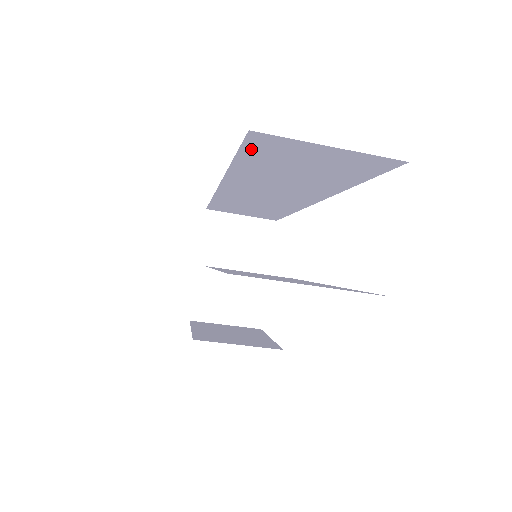
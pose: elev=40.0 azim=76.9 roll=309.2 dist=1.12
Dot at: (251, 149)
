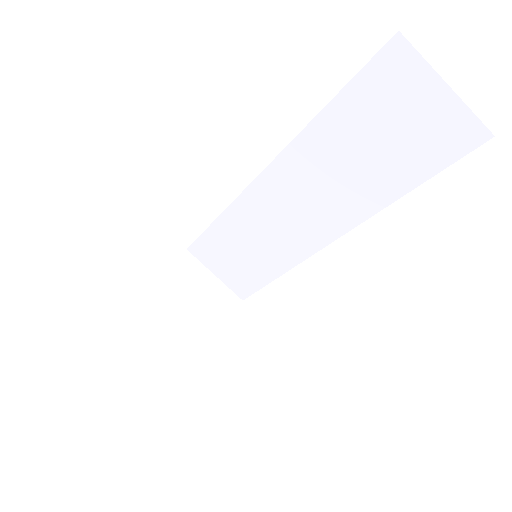
Dot at: (368, 77)
